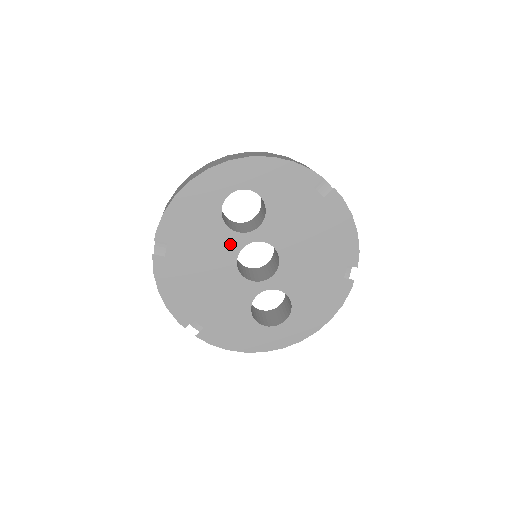
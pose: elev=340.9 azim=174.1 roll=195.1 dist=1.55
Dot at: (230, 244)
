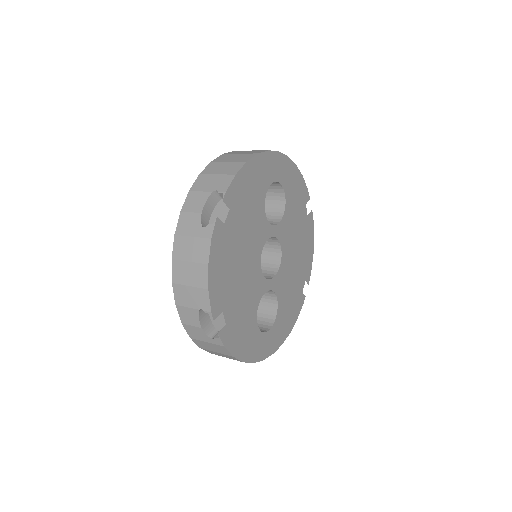
Dot at: (262, 232)
